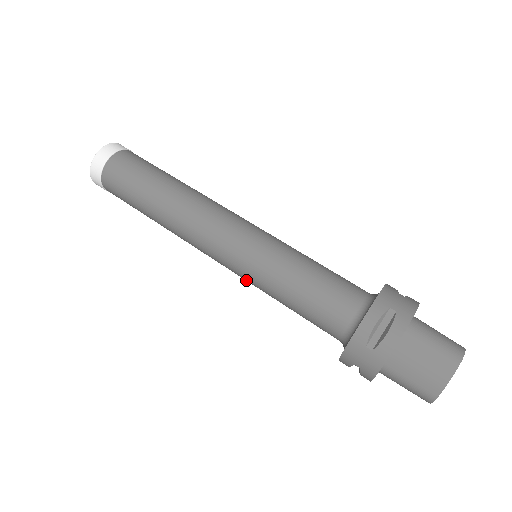
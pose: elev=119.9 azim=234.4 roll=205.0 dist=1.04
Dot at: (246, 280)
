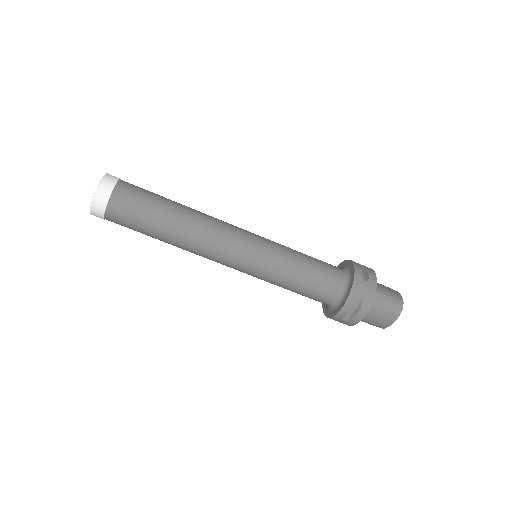
Dot at: occluded
